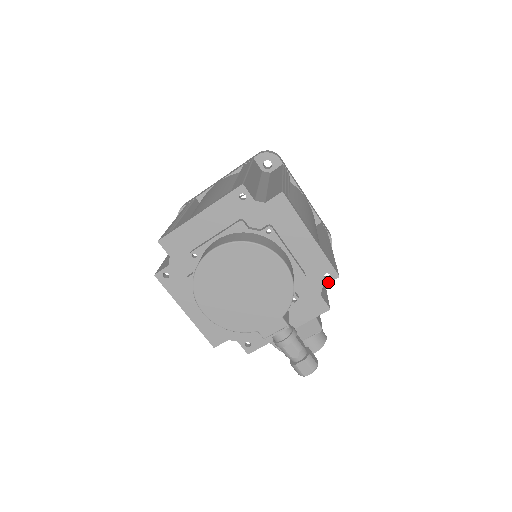
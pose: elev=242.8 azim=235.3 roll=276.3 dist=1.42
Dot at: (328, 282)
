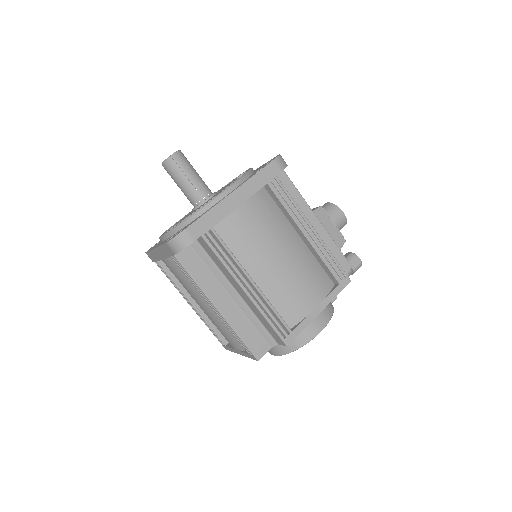
Dot at: occluded
